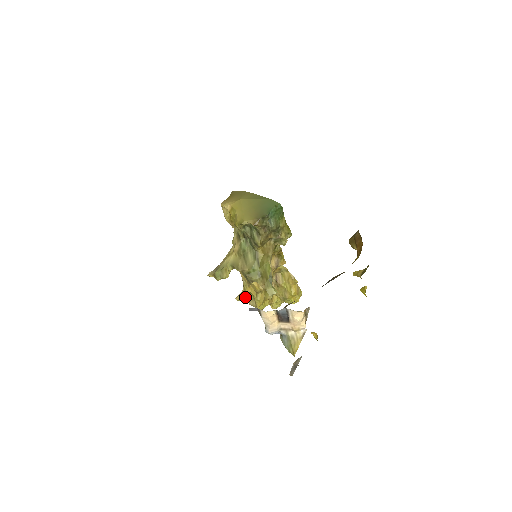
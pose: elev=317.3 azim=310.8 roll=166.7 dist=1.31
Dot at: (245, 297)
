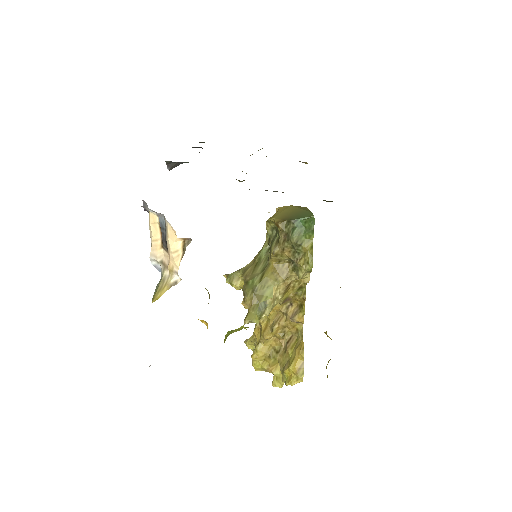
Dot at: (254, 345)
